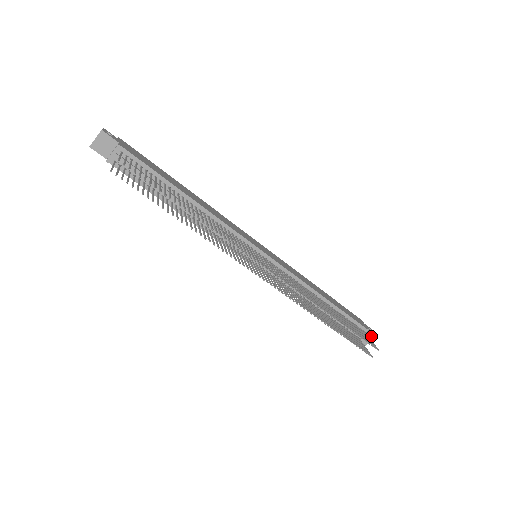
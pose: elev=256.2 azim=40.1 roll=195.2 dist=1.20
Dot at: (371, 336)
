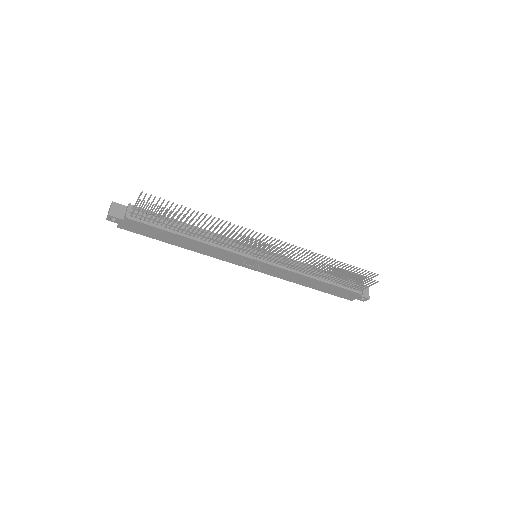
Dot at: (367, 290)
